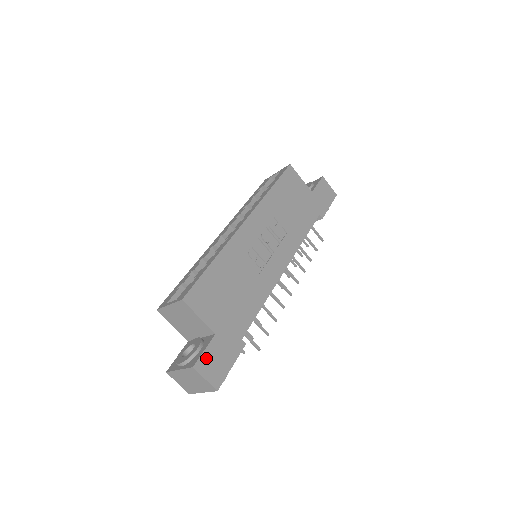
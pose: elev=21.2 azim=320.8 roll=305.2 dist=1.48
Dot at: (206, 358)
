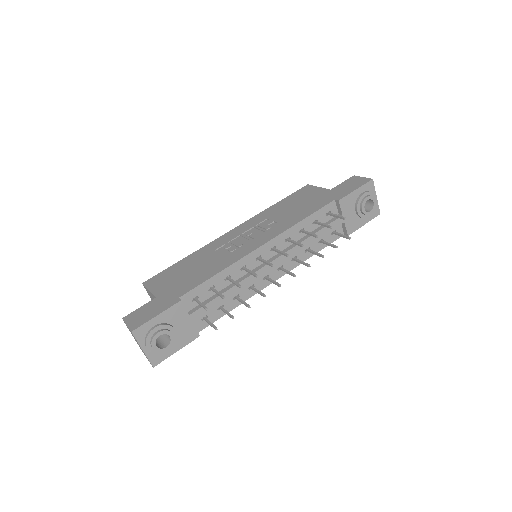
Dot at: (137, 312)
